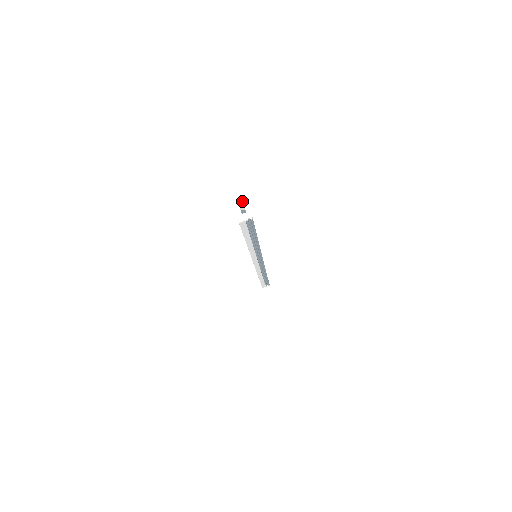
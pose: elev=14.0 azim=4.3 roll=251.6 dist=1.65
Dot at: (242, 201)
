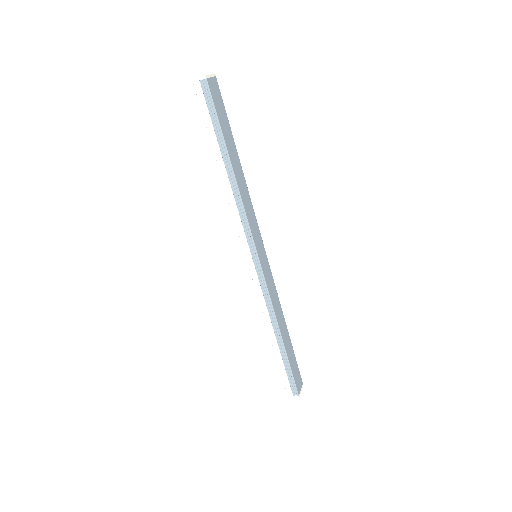
Dot at: occluded
